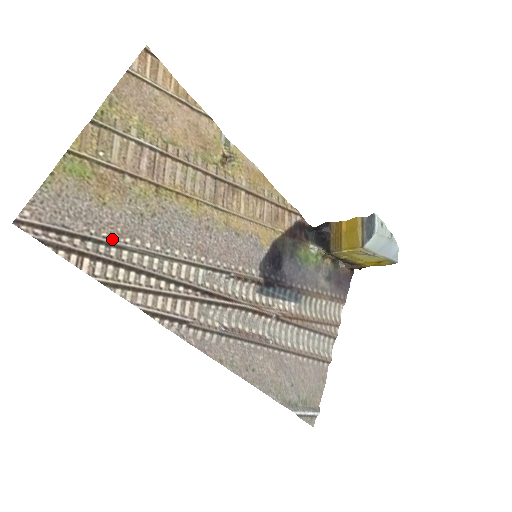
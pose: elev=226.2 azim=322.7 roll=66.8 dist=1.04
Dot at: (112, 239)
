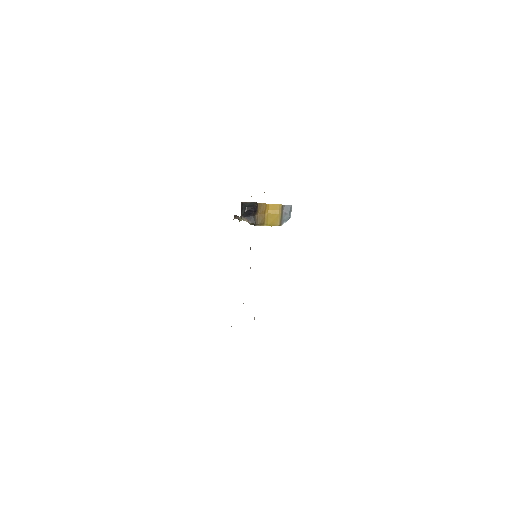
Dot at: occluded
